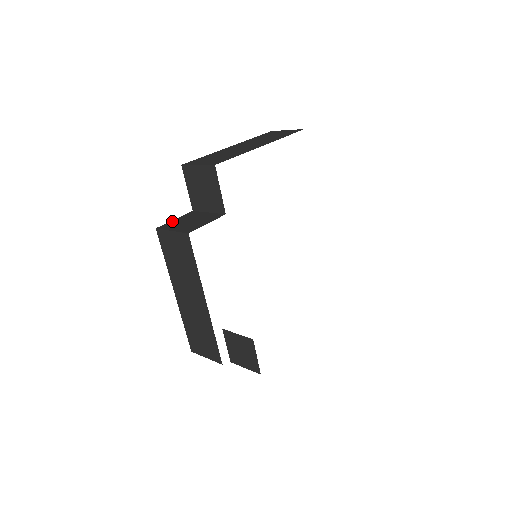
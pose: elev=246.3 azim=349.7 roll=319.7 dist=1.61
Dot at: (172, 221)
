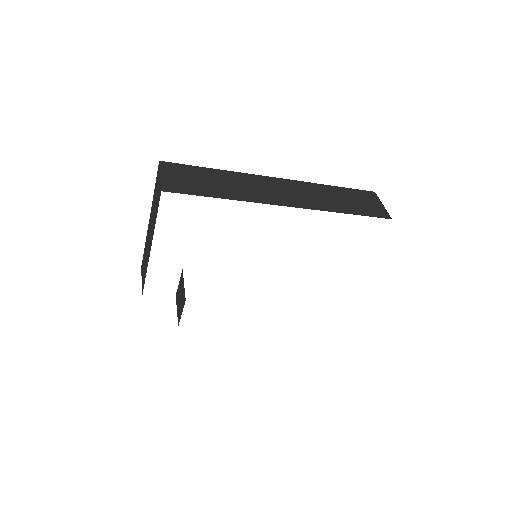
Dot at: (178, 287)
